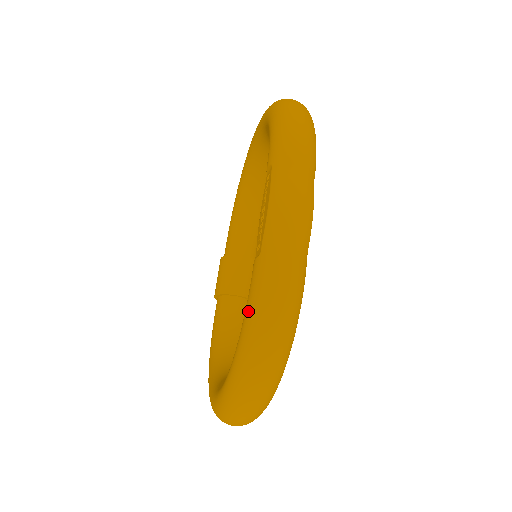
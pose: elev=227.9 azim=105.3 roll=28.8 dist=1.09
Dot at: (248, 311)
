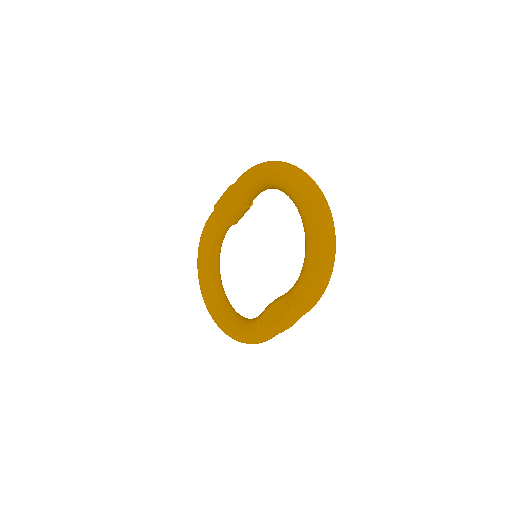
Dot at: (244, 337)
